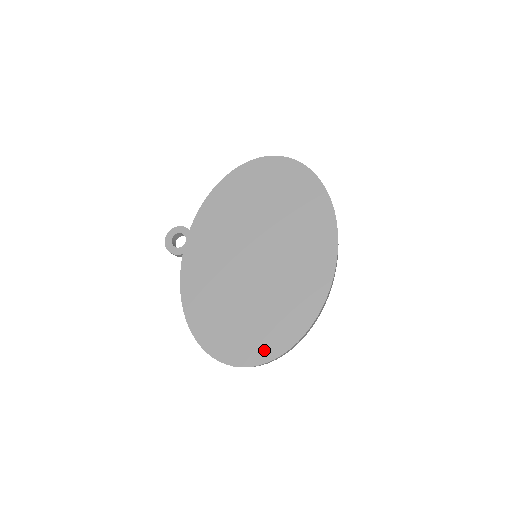
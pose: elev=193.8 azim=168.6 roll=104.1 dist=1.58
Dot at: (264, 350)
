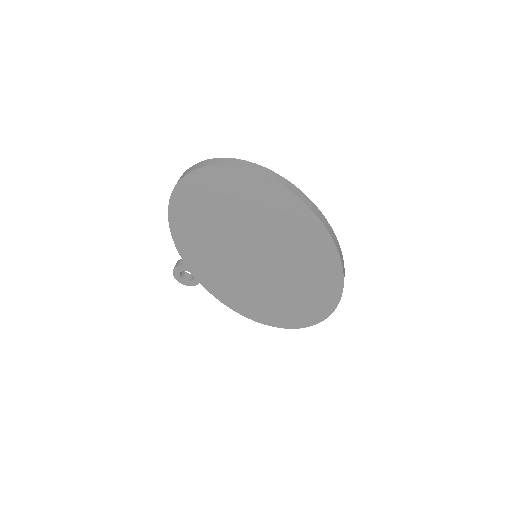
Dot at: (319, 312)
